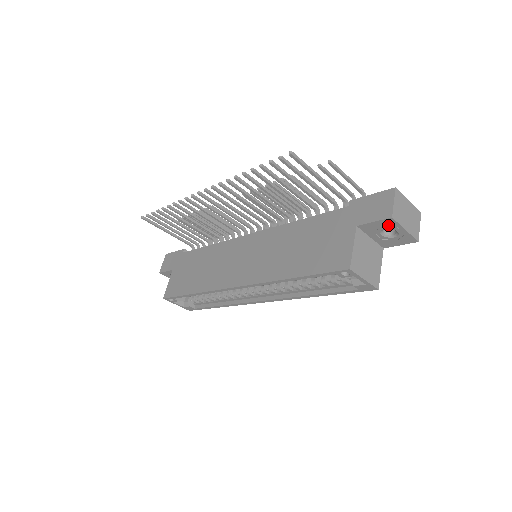
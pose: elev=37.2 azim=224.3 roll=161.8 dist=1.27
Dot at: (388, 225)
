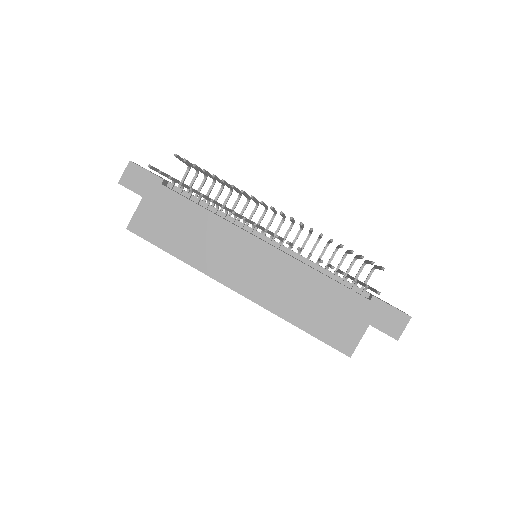
Dot at: occluded
